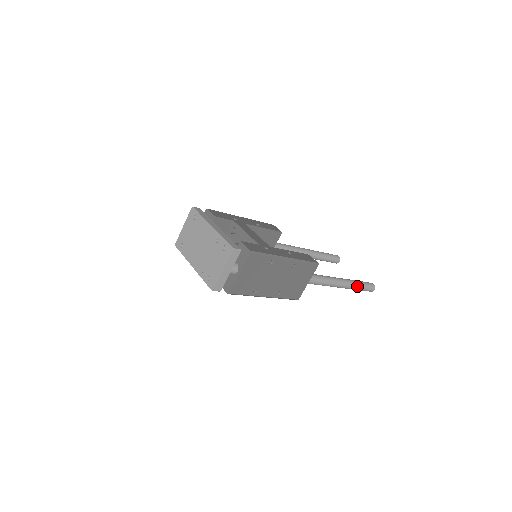
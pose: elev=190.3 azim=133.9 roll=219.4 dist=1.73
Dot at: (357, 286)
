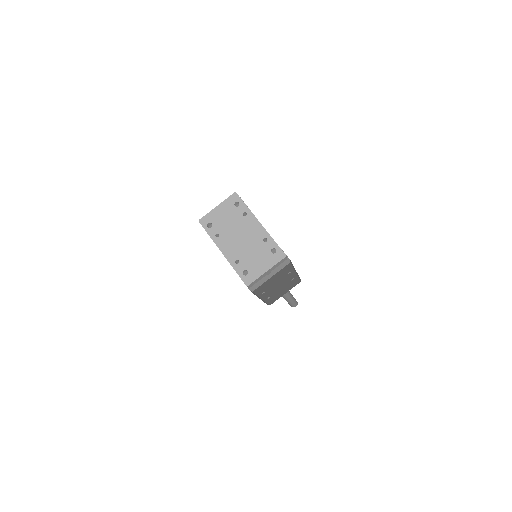
Dot at: occluded
